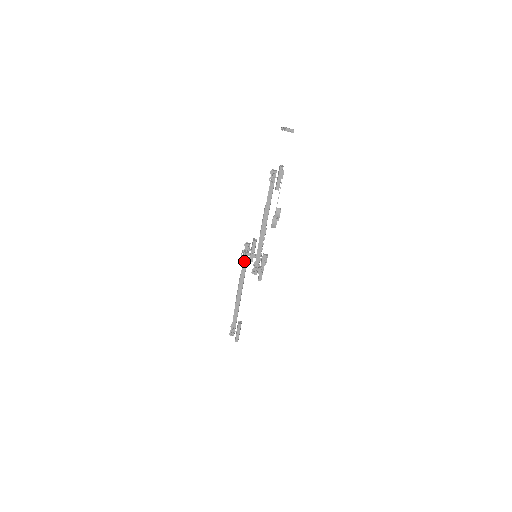
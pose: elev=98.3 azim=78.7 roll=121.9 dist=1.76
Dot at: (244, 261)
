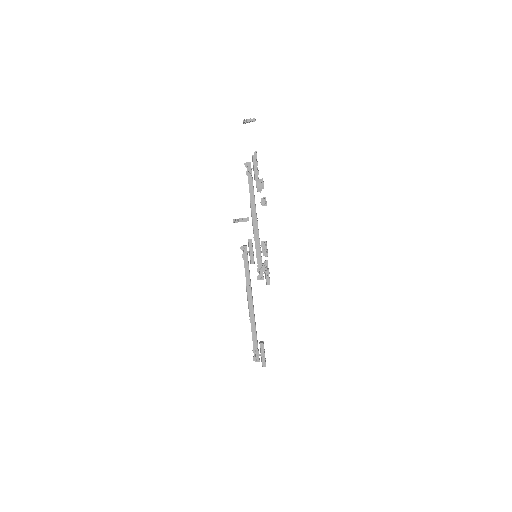
Dot at: (245, 266)
